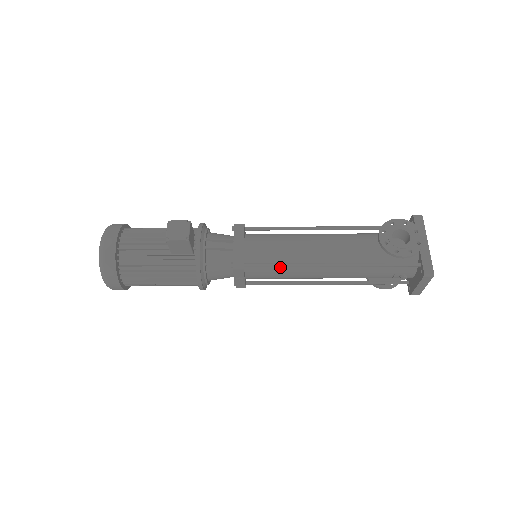
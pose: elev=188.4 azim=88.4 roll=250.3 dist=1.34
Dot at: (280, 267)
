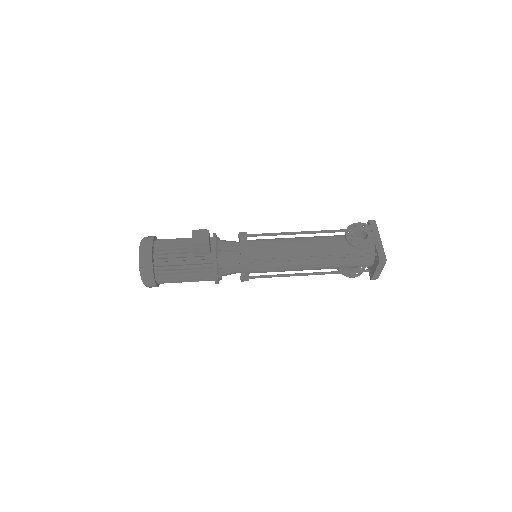
Dot at: (275, 262)
